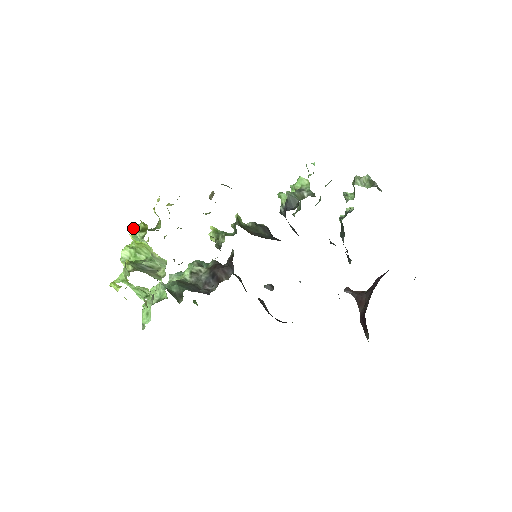
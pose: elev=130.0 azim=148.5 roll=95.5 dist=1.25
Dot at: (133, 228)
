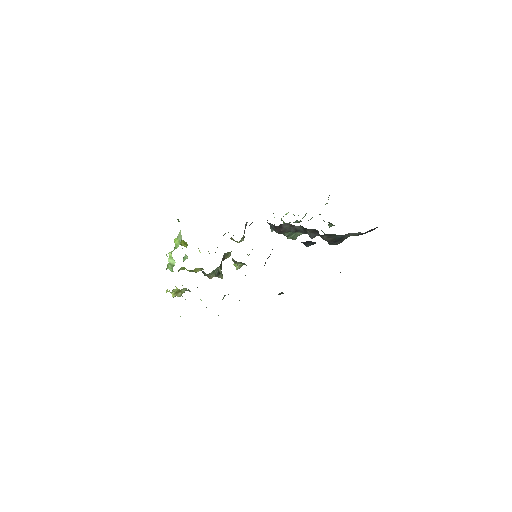
Dot at: occluded
